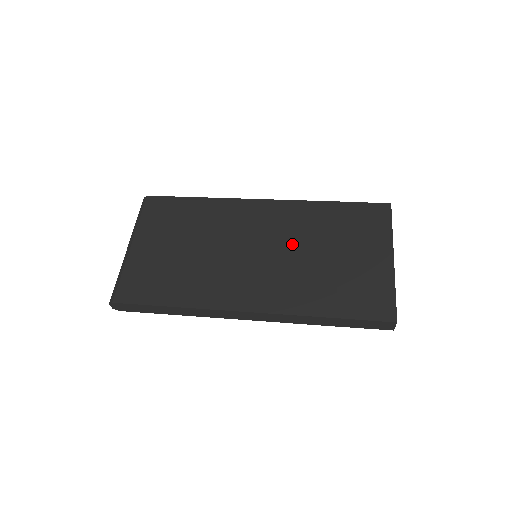
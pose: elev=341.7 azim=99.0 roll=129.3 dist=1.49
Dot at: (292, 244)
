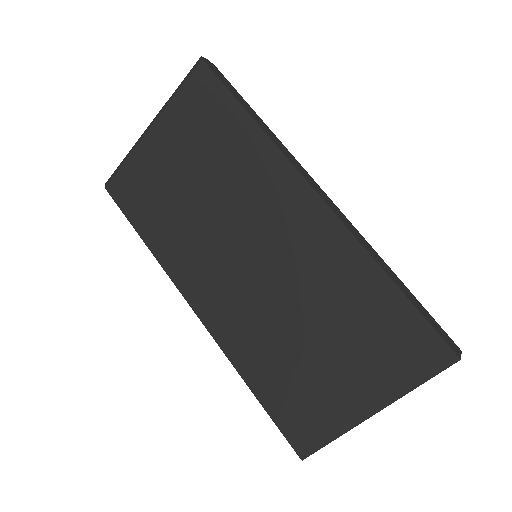
Dot at: (291, 288)
